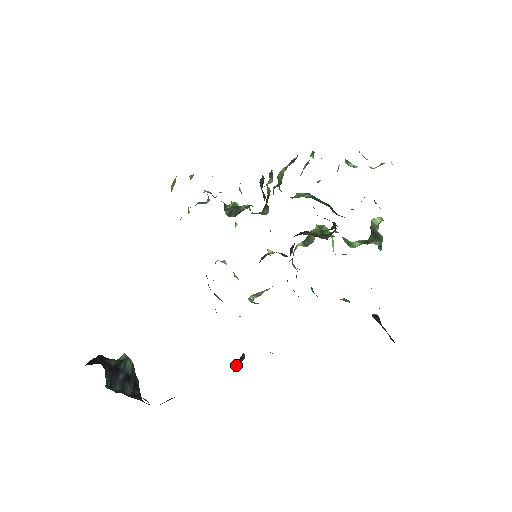
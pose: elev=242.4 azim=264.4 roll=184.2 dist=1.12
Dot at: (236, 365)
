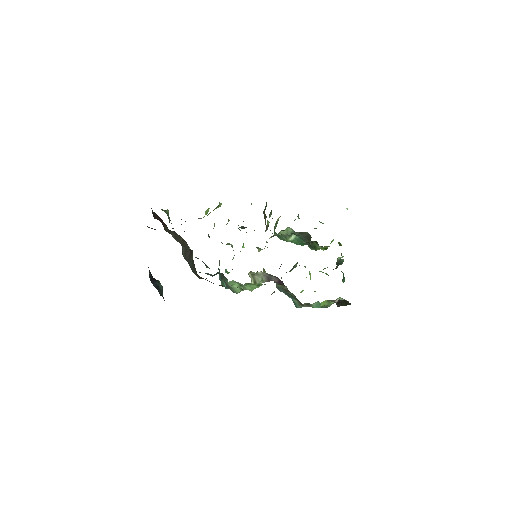
Dot at: occluded
